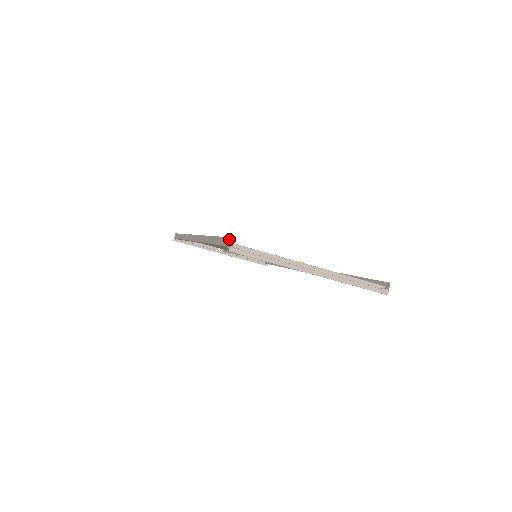
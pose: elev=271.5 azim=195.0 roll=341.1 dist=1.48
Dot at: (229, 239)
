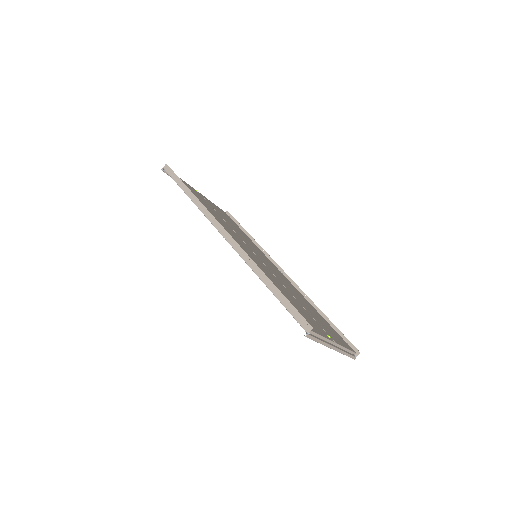
Dot at: occluded
